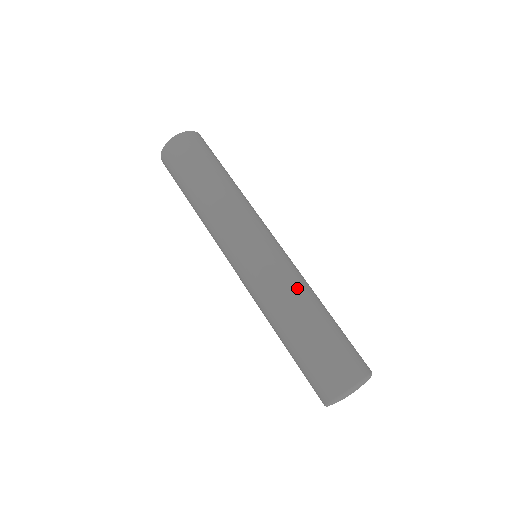
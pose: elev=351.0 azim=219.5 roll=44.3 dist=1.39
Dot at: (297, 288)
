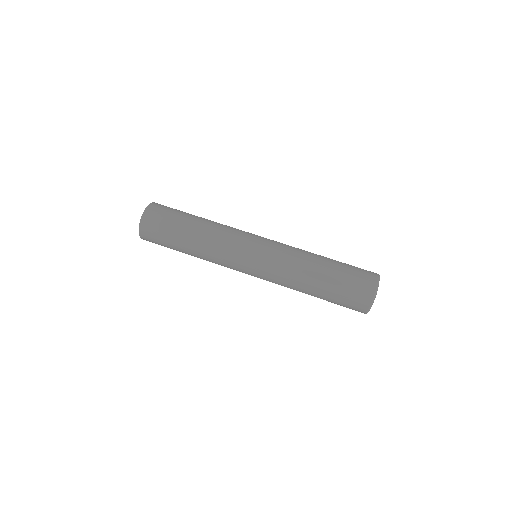
Dot at: (301, 254)
